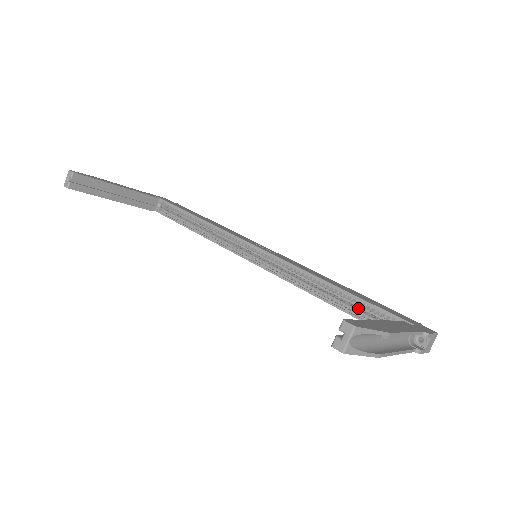
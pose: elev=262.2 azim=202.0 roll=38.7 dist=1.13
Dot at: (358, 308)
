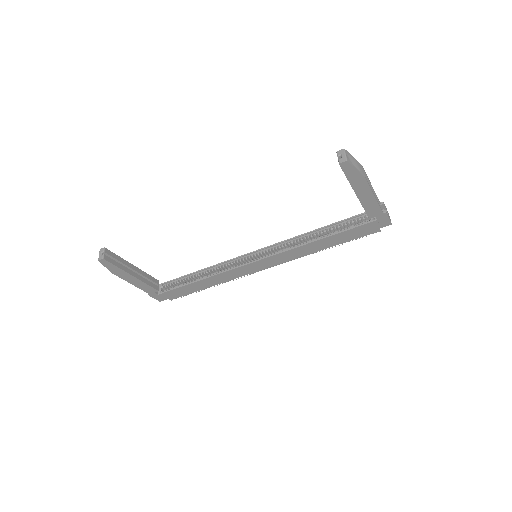
Dot at: (338, 230)
